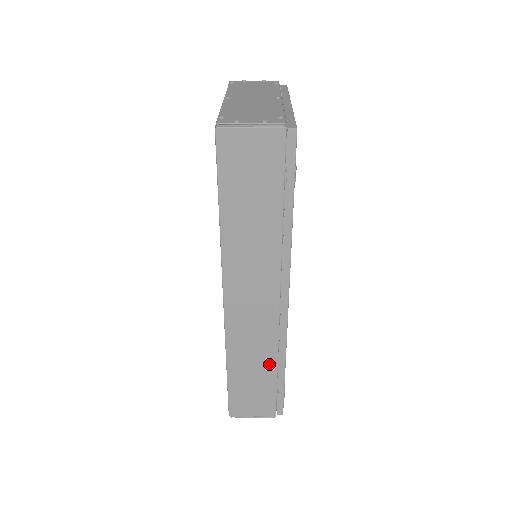
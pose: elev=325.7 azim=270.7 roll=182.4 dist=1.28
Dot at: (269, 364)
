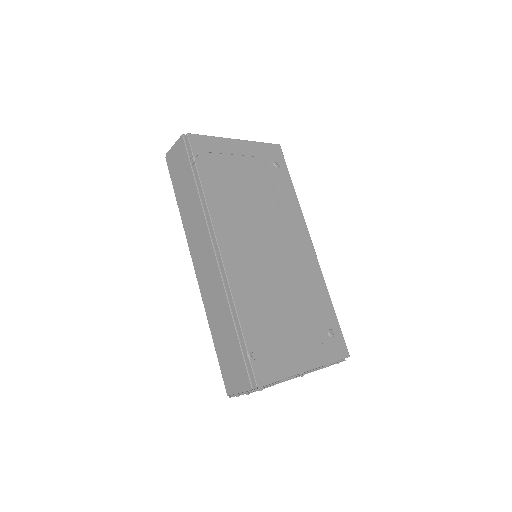
Dot at: (229, 320)
